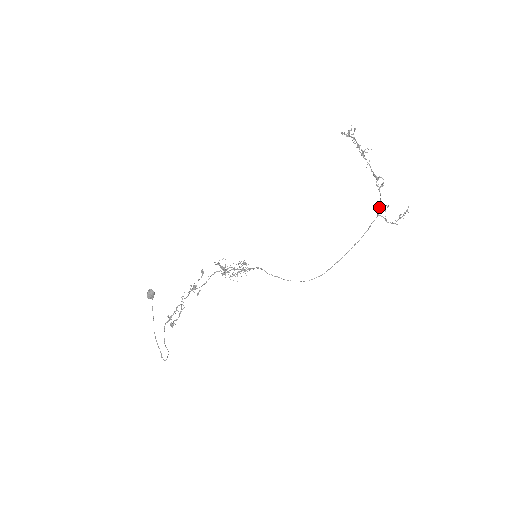
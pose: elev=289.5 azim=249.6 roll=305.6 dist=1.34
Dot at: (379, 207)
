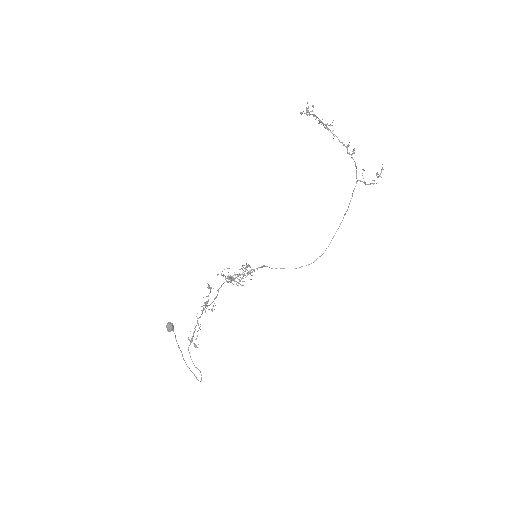
Dot at: (356, 173)
